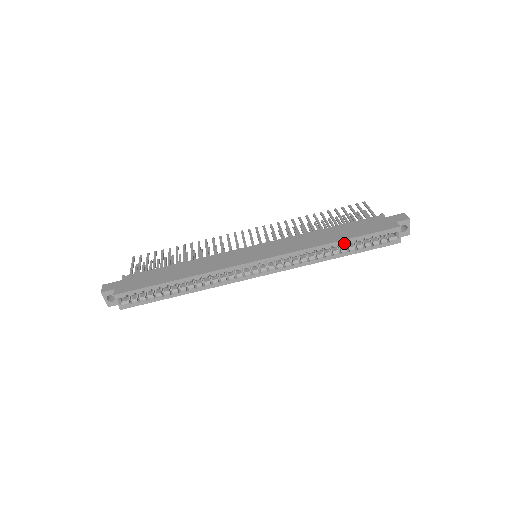
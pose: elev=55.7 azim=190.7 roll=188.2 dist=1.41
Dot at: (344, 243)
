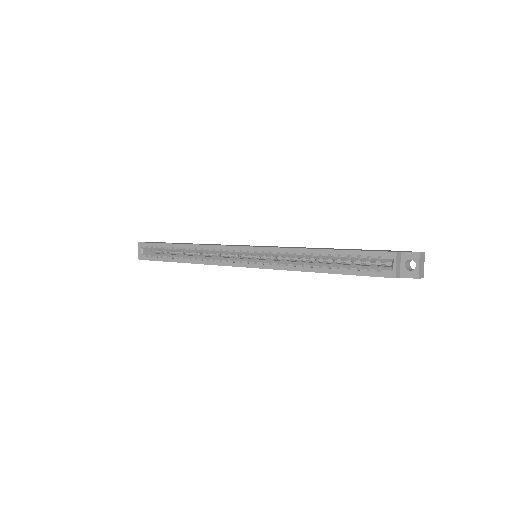
Dot at: (326, 254)
